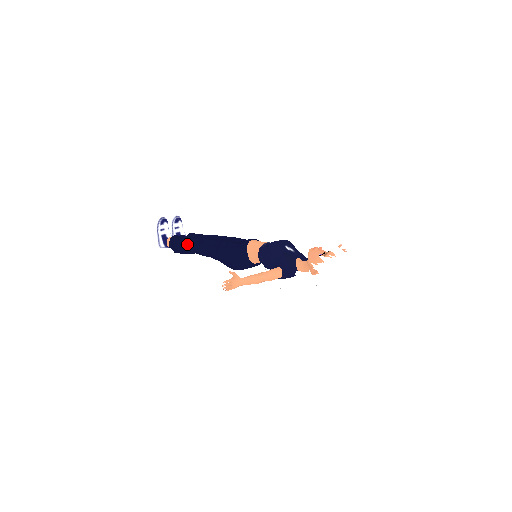
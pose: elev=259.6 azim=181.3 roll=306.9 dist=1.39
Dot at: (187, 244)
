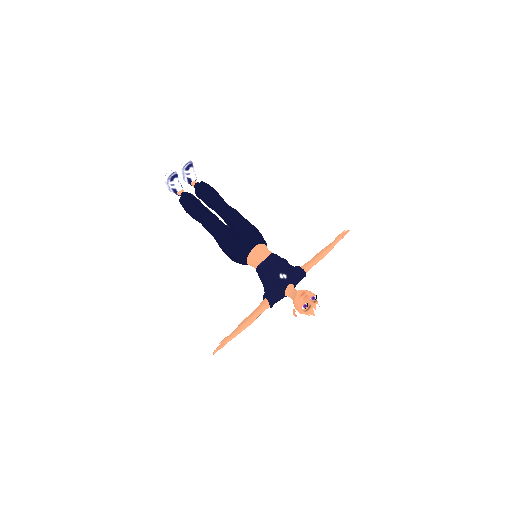
Dot at: (196, 217)
